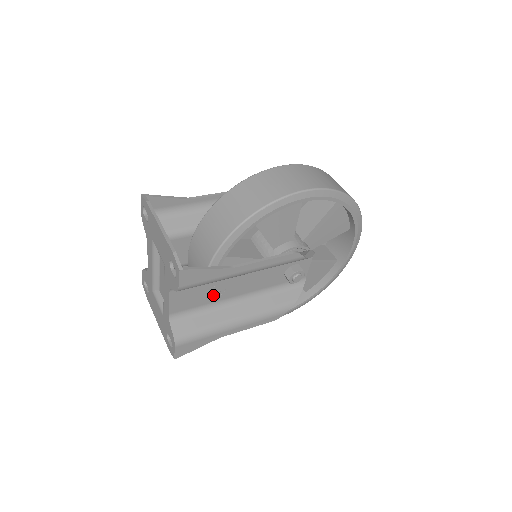
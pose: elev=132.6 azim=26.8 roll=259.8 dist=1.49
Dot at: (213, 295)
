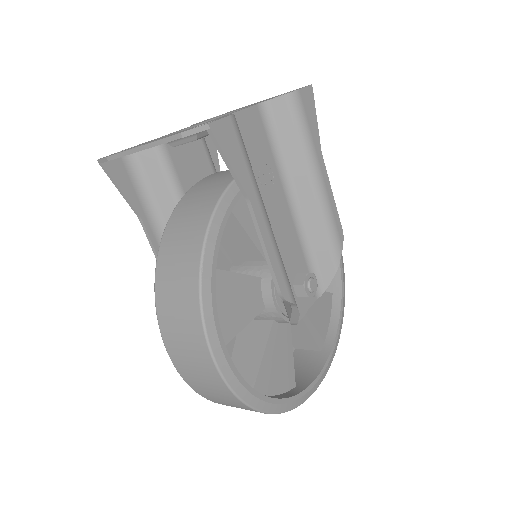
Dot at: (259, 176)
